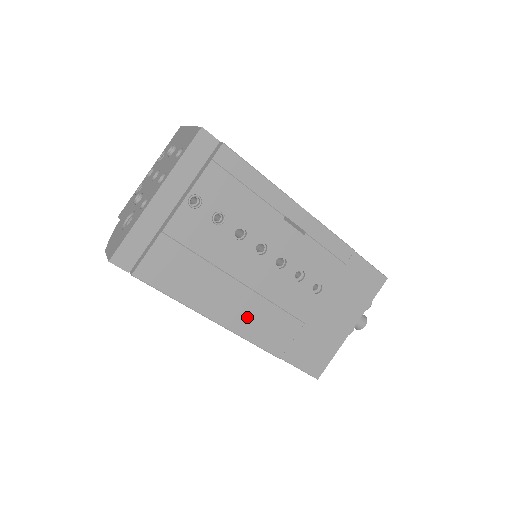
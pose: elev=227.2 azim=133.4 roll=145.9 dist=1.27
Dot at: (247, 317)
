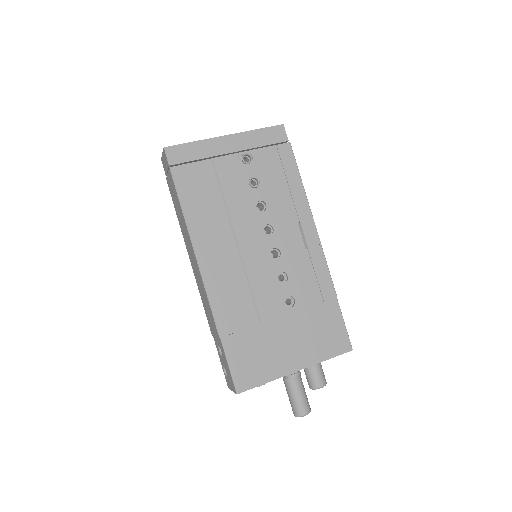
Dot at: (221, 273)
